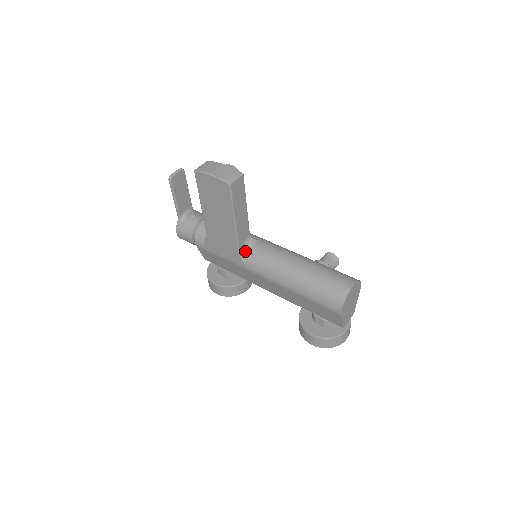
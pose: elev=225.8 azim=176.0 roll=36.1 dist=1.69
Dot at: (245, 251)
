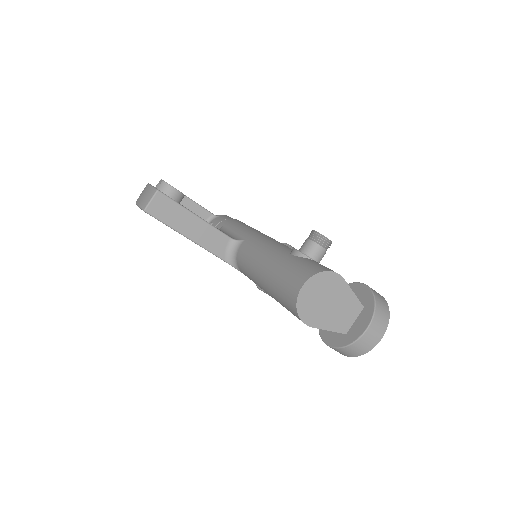
Dot at: (232, 258)
